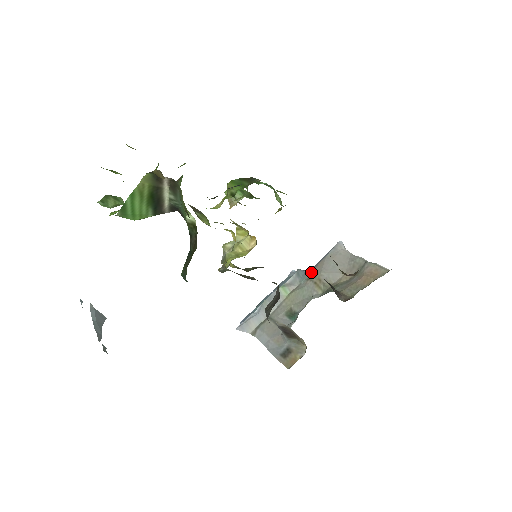
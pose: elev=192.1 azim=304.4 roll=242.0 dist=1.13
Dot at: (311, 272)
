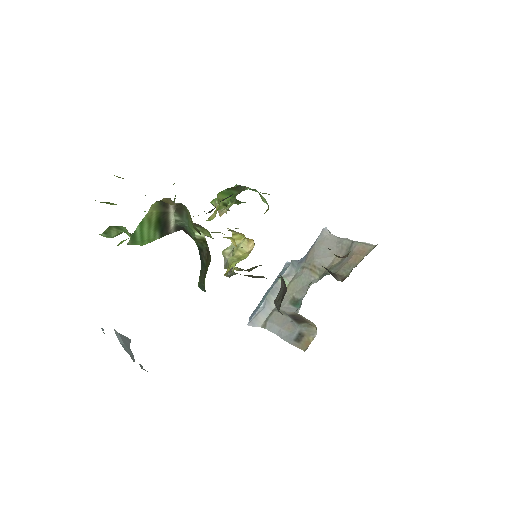
Dot at: (304, 260)
